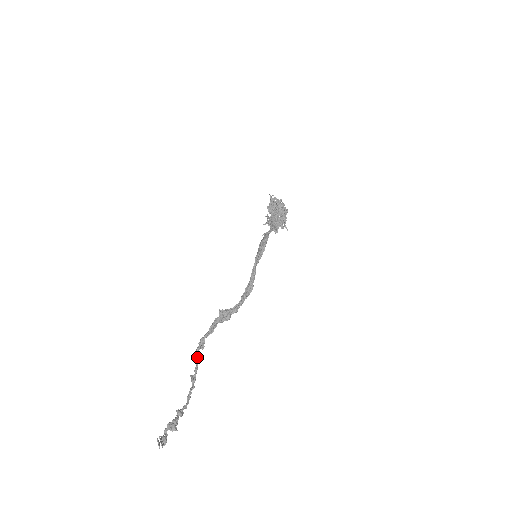
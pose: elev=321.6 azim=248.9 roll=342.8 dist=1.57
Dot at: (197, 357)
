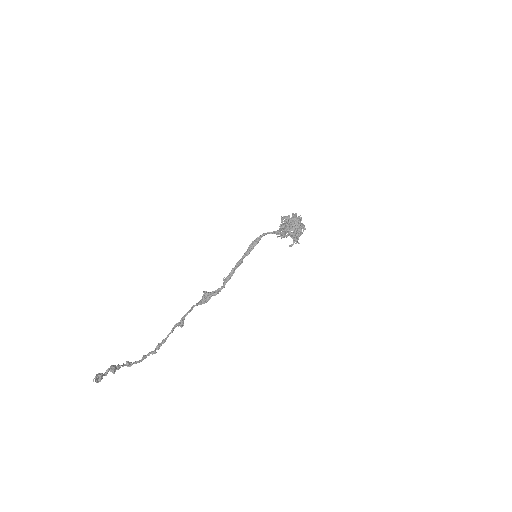
Dot at: (171, 330)
